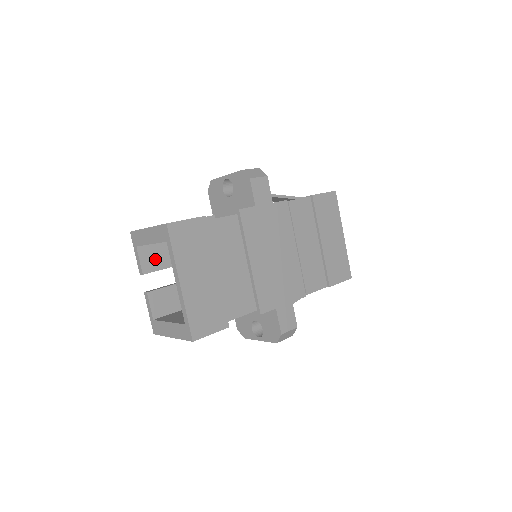
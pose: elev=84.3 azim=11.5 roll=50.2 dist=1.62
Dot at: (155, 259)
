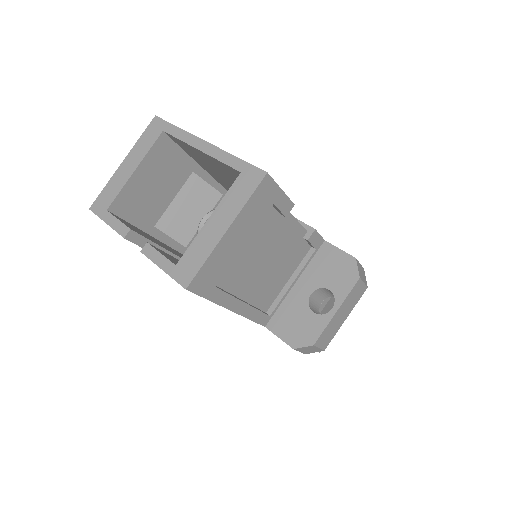
Dot at: (137, 231)
